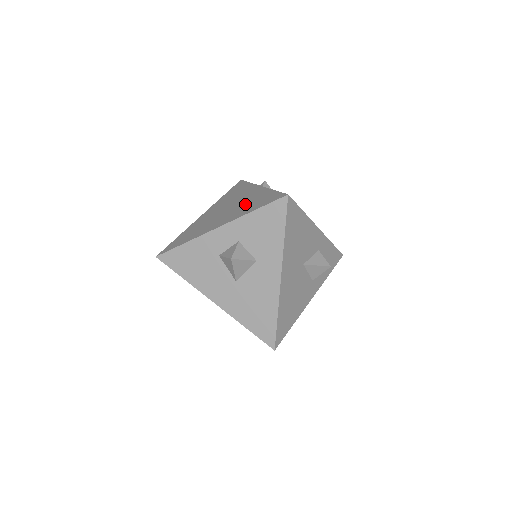
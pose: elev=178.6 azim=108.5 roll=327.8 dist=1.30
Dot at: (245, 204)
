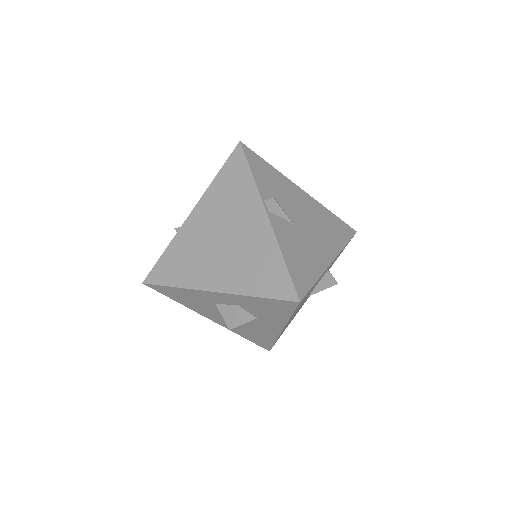
Dot at: (246, 259)
